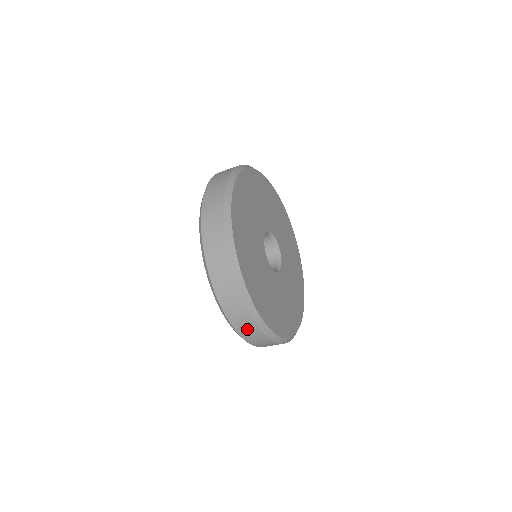
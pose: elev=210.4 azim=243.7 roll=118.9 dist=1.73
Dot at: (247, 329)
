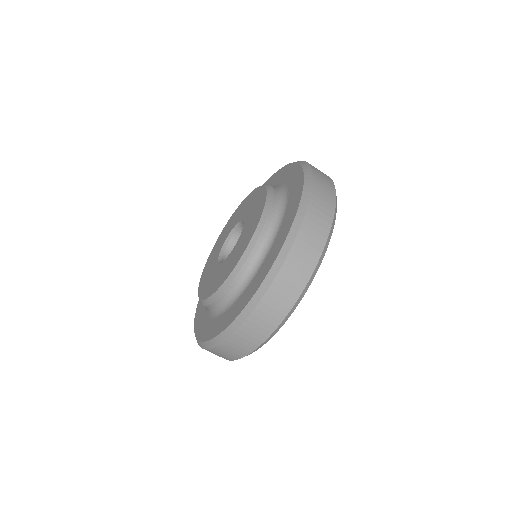
Dot at: (299, 265)
